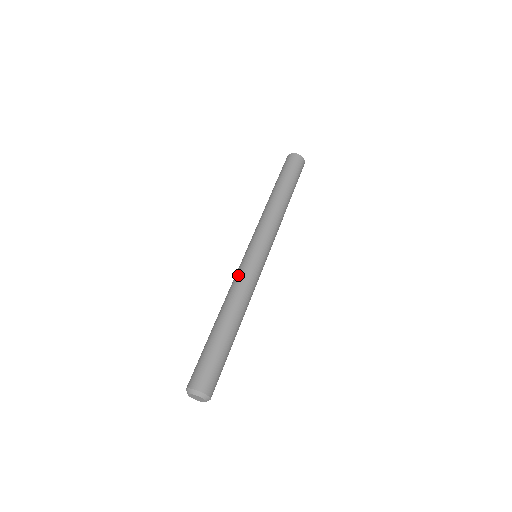
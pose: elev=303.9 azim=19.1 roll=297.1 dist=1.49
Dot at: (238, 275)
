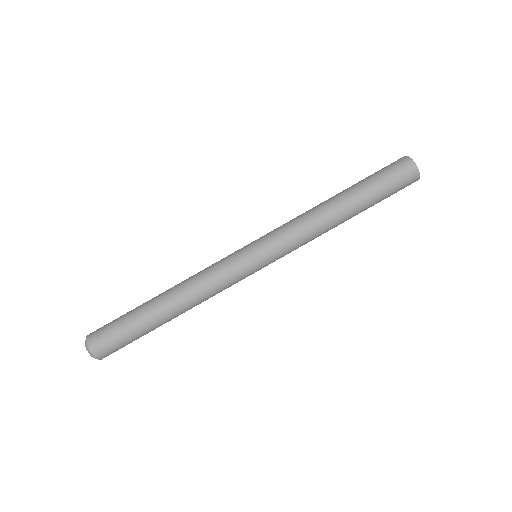
Dot at: (217, 272)
